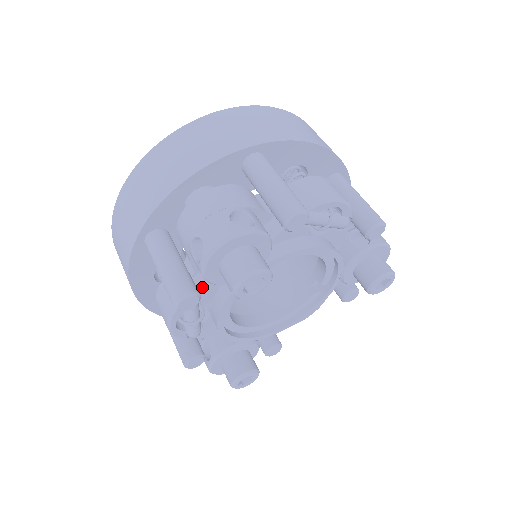
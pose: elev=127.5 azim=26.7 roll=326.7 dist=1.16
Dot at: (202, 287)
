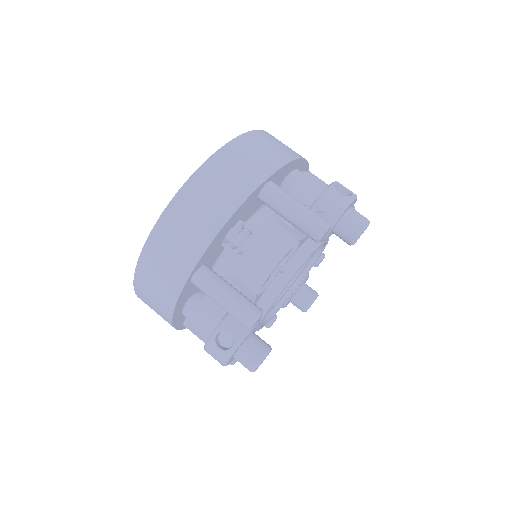
Dot at: occluded
